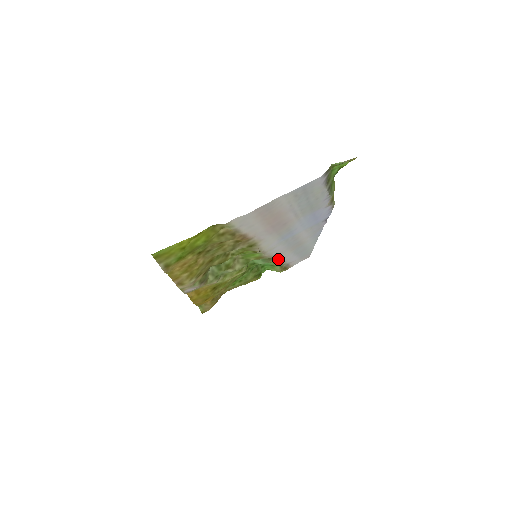
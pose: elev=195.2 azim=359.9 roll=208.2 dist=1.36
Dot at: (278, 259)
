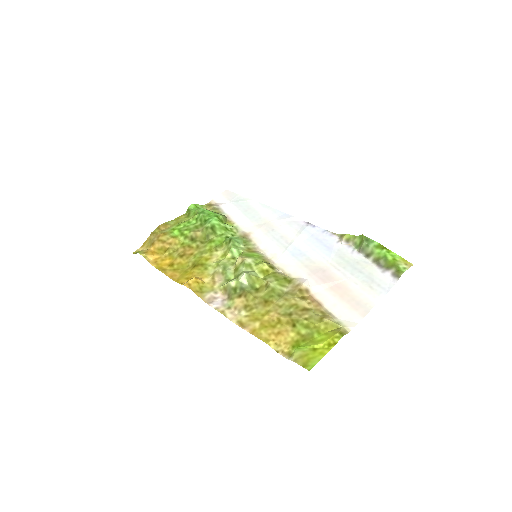
Dot at: (242, 230)
